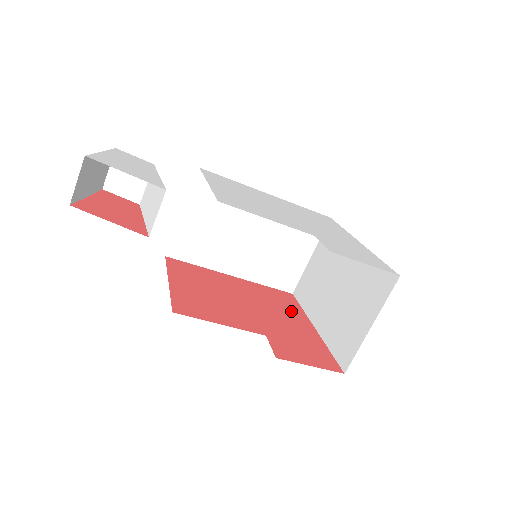
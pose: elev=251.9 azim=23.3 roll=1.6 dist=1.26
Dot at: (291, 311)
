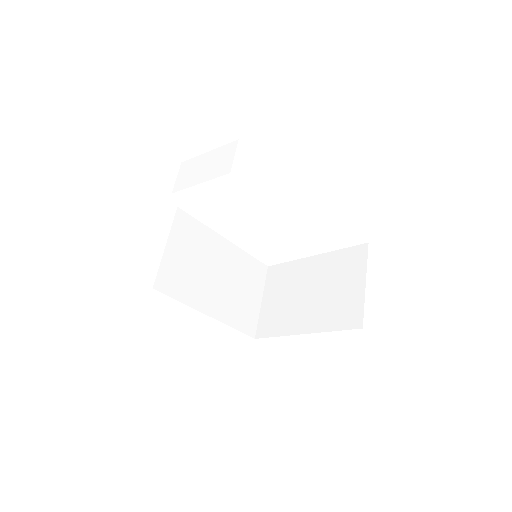
Dot at: occluded
